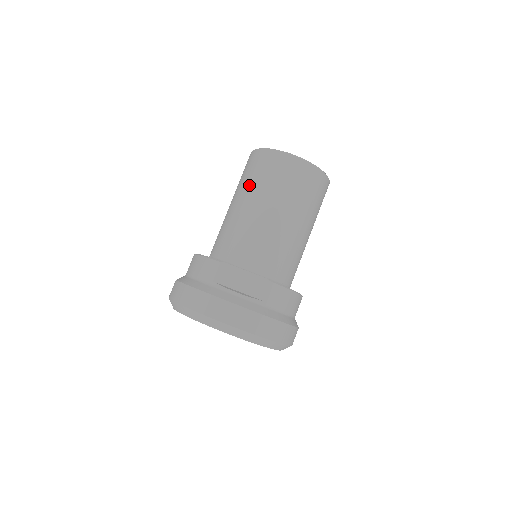
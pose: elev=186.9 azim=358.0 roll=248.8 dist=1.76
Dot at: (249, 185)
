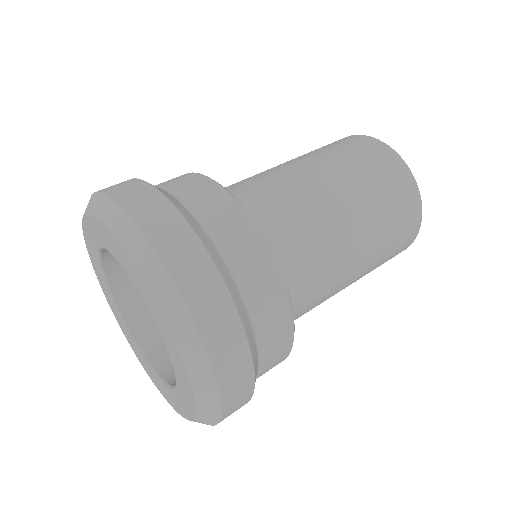
Dot at: (333, 158)
